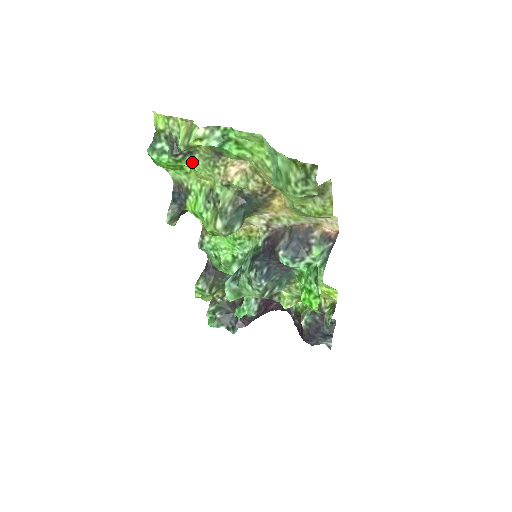
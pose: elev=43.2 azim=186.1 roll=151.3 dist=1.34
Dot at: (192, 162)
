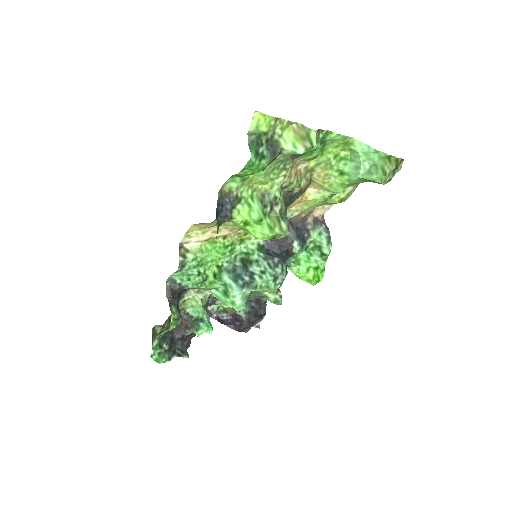
Dot at: (267, 166)
